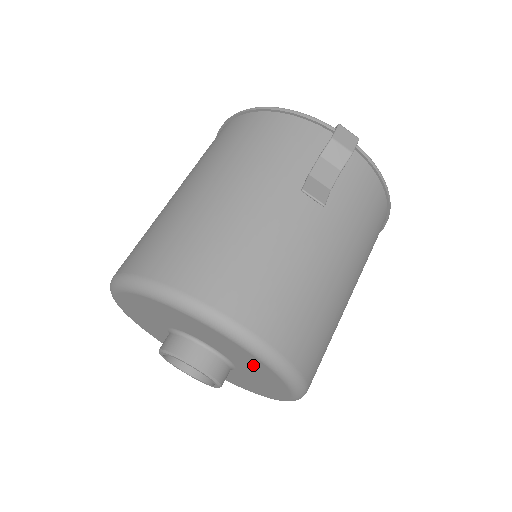
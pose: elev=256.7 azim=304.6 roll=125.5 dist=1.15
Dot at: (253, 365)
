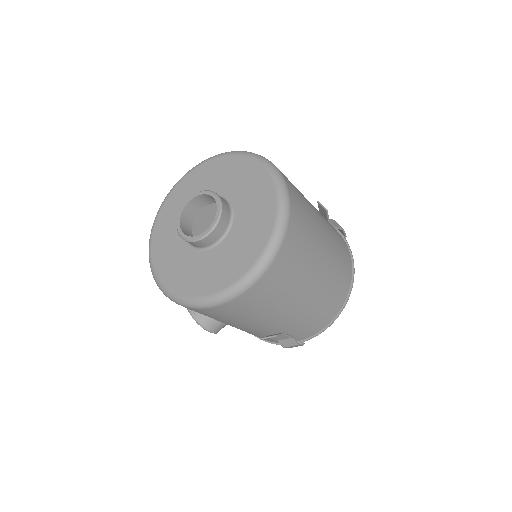
Dot at: (259, 204)
